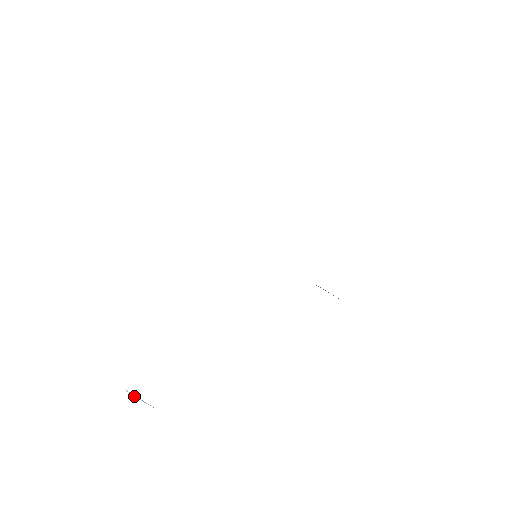
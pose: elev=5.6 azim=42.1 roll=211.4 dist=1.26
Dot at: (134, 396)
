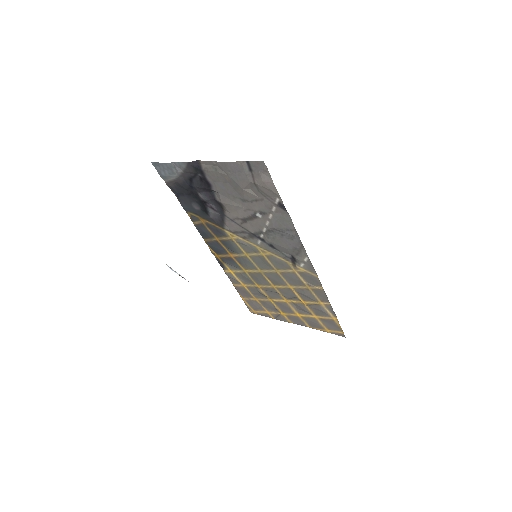
Dot at: (172, 270)
